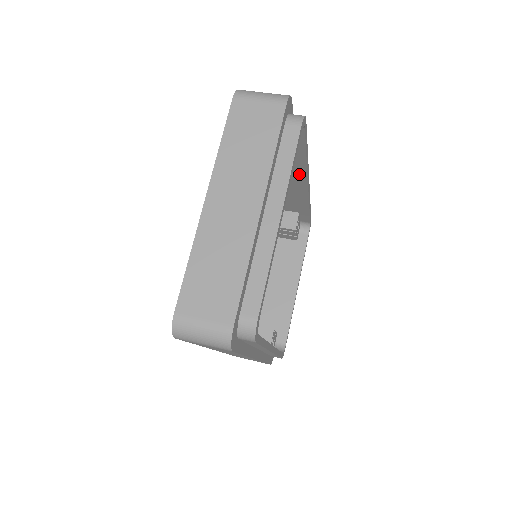
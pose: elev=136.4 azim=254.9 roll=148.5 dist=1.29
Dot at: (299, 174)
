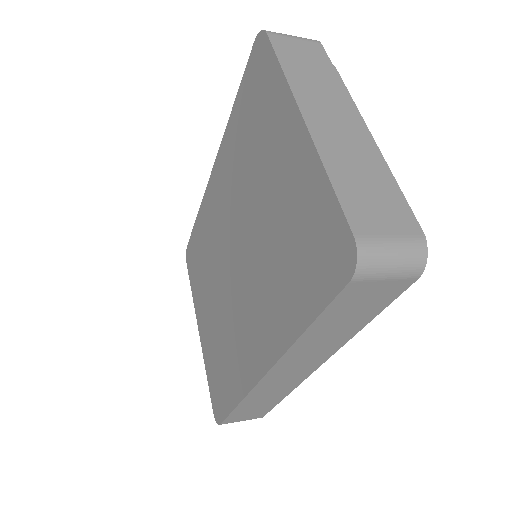
Dot at: occluded
